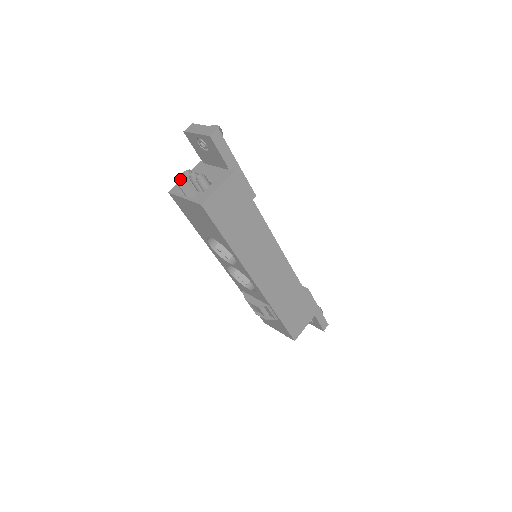
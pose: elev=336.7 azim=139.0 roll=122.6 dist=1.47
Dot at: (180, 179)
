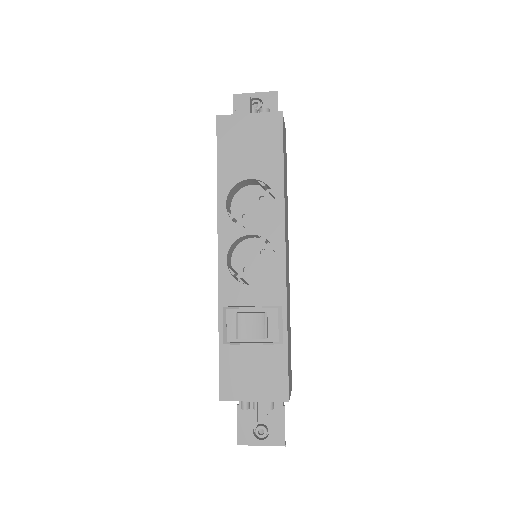
Dot at: (250, 98)
